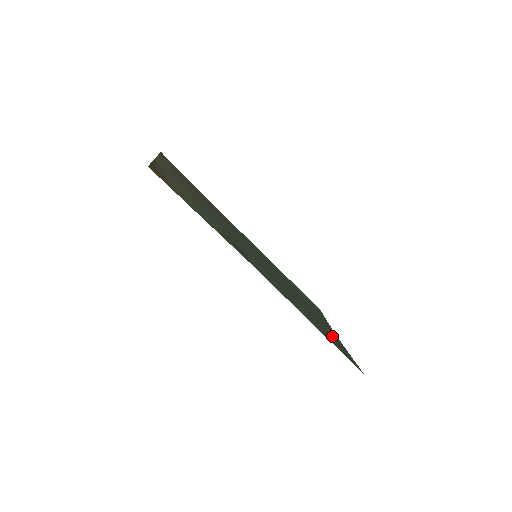
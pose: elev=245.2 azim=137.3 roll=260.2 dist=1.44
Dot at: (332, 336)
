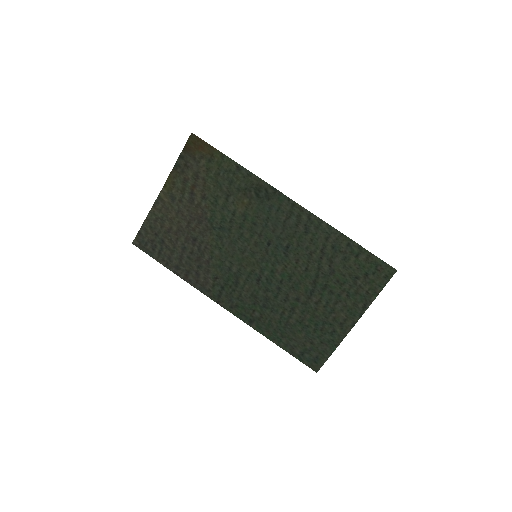
Dot at: (351, 288)
